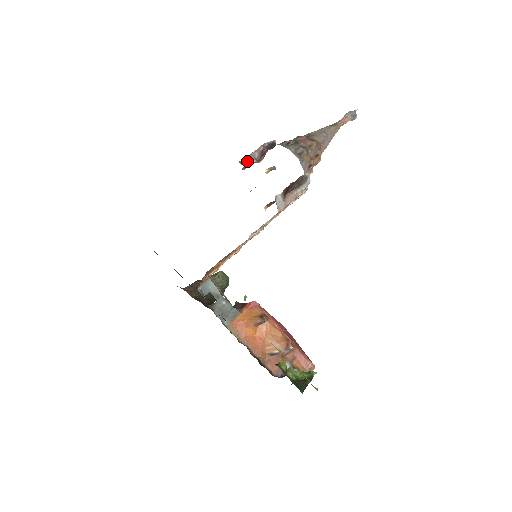
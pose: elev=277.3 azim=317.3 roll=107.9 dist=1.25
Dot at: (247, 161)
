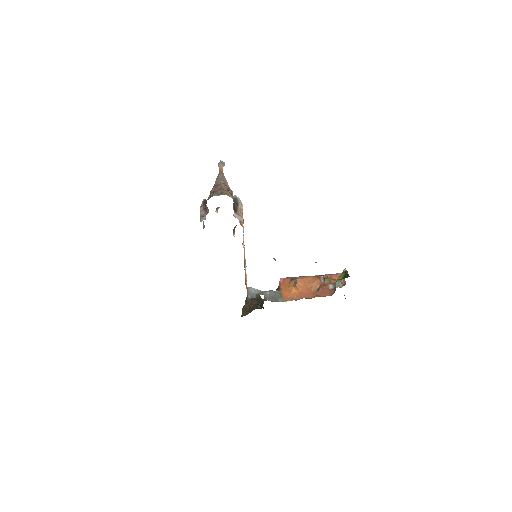
Dot at: (203, 218)
